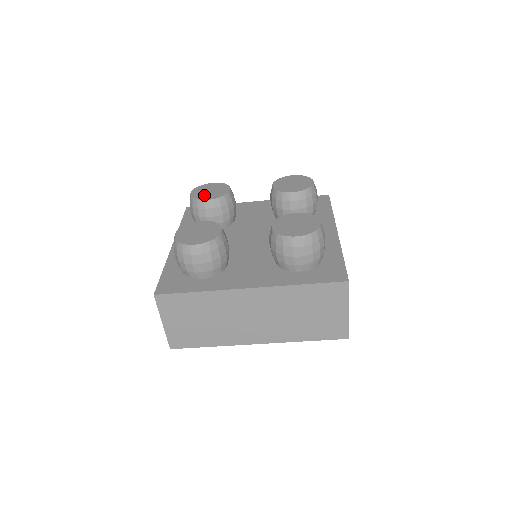
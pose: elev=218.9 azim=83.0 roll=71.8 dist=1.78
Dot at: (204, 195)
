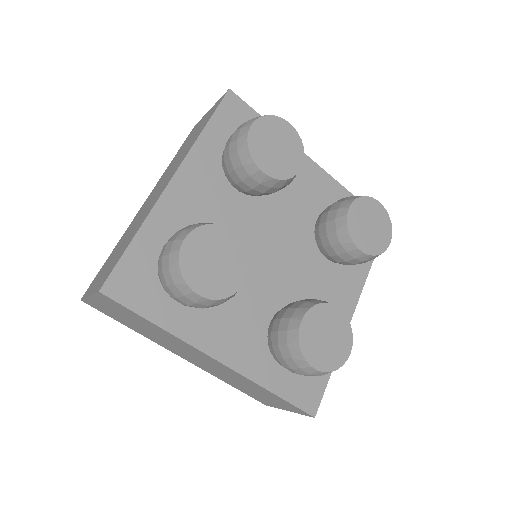
Dot at: (265, 153)
